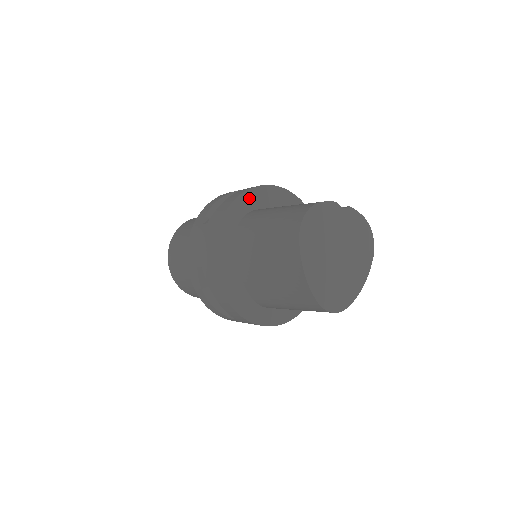
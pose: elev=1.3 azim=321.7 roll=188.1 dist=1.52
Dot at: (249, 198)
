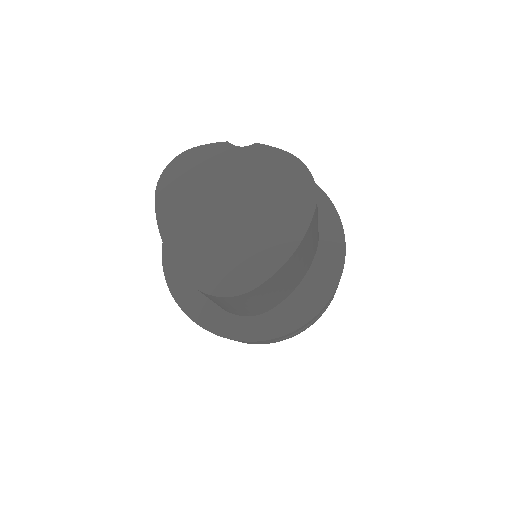
Dot at: occluded
